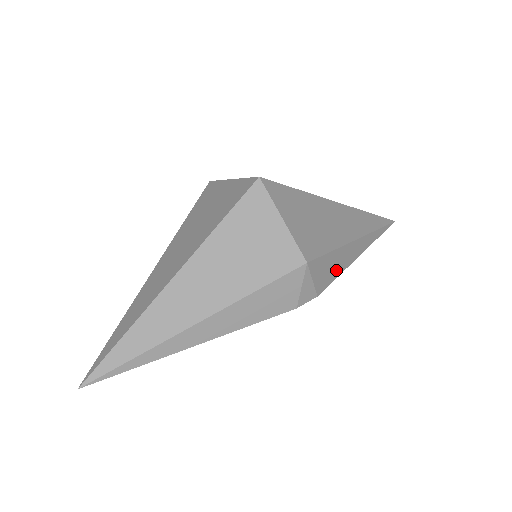
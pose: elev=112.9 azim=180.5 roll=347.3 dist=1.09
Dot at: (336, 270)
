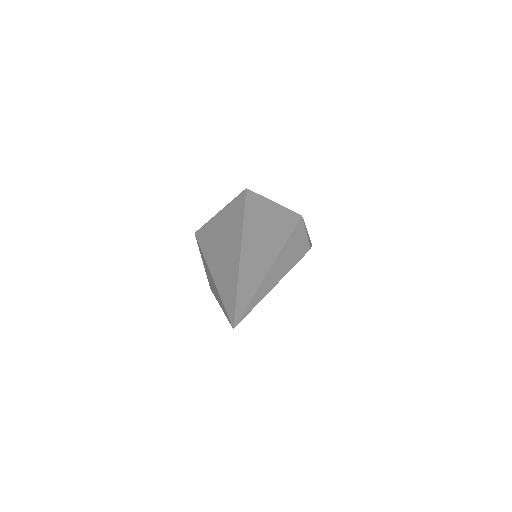
Dot at: occluded
